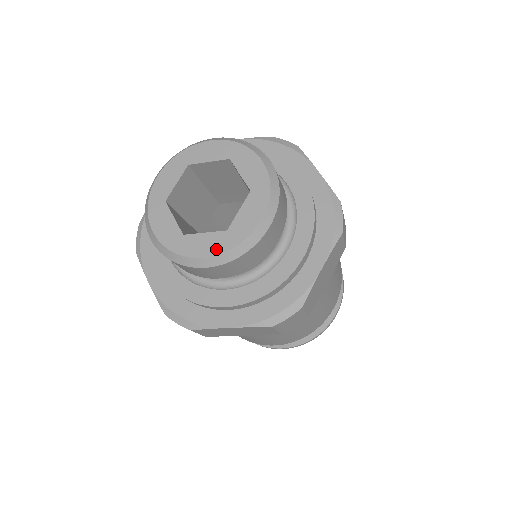
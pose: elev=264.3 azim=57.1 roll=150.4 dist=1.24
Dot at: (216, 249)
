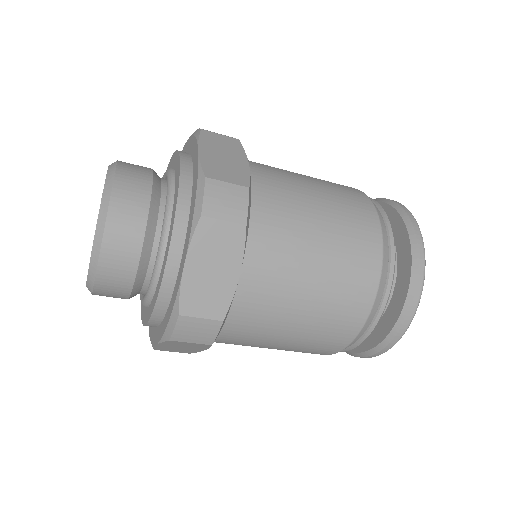
Dot at: (97, 223)
